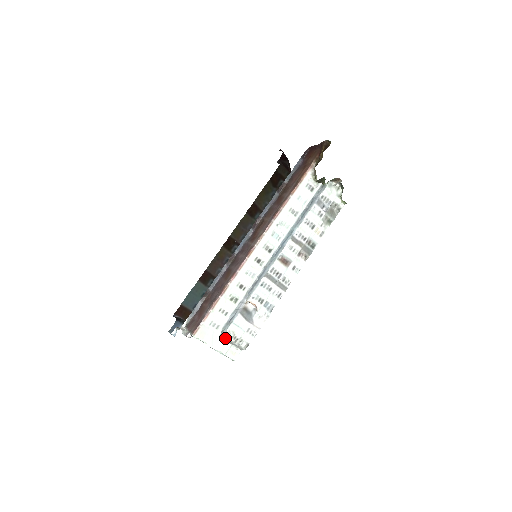
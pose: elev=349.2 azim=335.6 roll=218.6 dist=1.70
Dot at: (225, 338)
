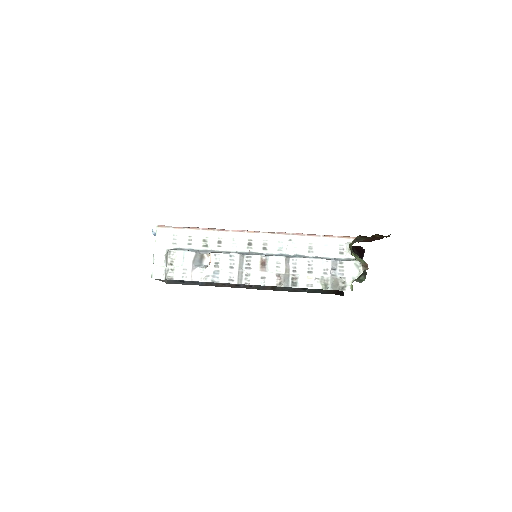
Dot at: (168, 253)
